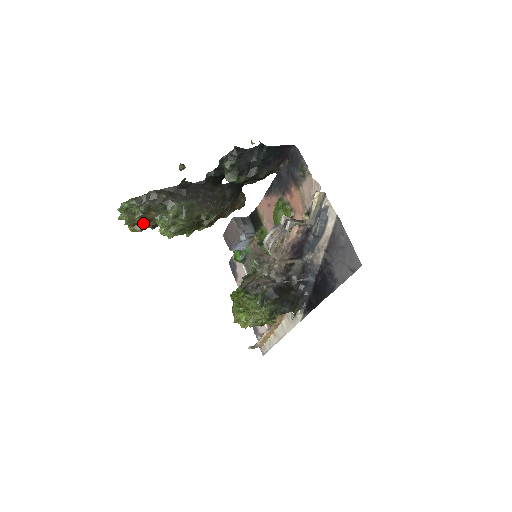
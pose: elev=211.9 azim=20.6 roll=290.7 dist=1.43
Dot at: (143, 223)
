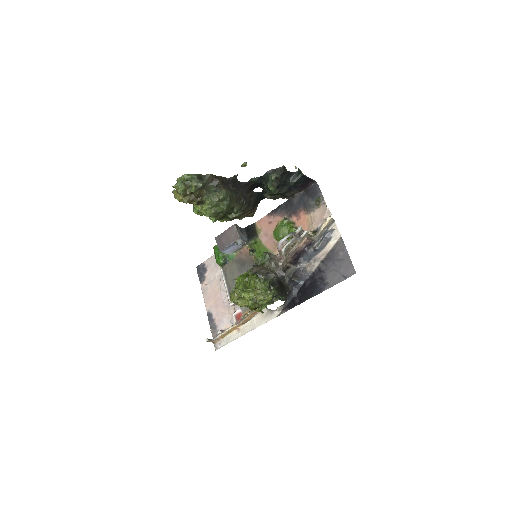
Dot at: (191, 197)
